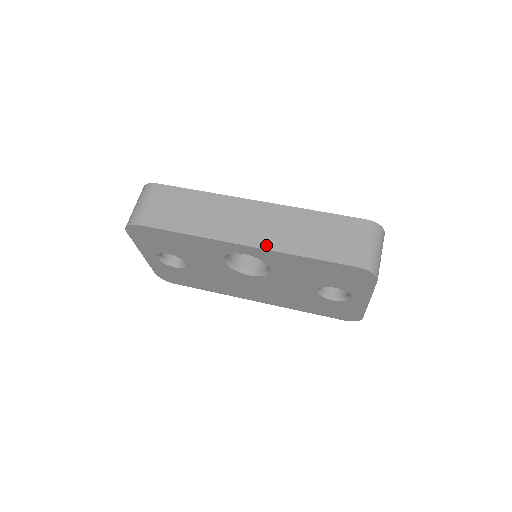
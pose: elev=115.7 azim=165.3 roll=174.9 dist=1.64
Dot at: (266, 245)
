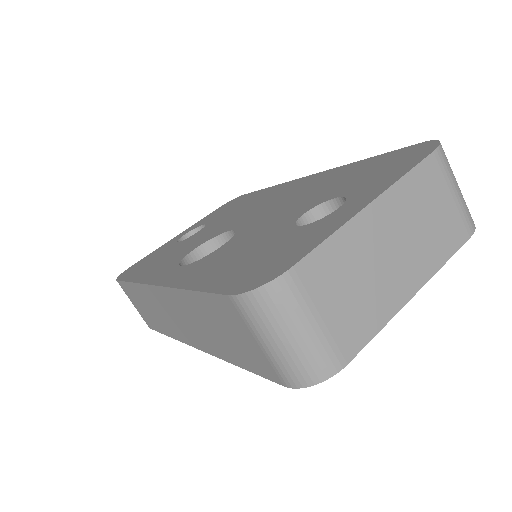
Dot at: (205, 349)
